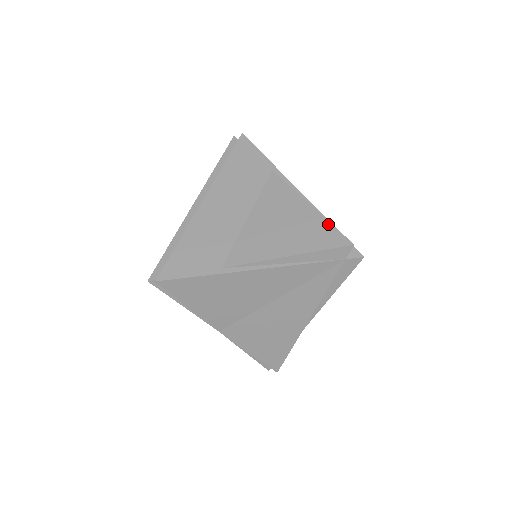
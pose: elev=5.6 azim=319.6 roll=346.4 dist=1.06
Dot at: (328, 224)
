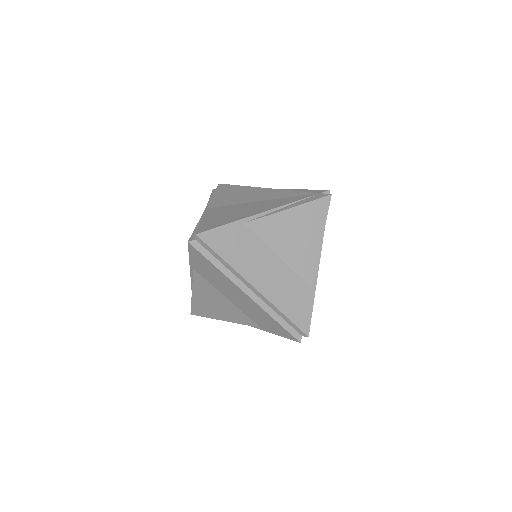
Dot at: occluded
